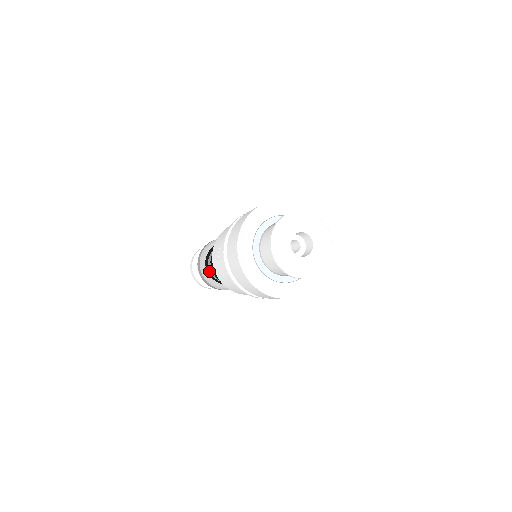
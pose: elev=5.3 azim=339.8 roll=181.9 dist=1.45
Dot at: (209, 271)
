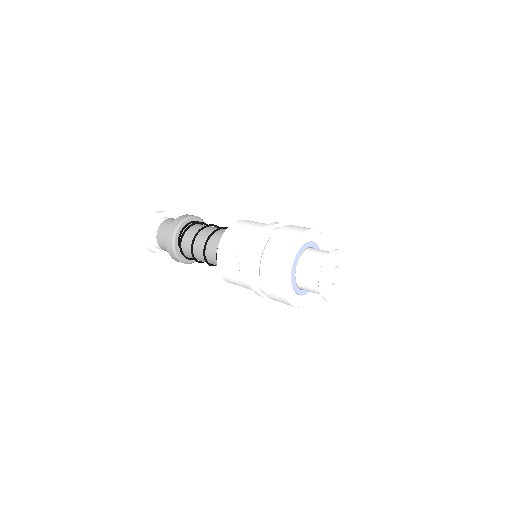
Dot at: (182, 250)
